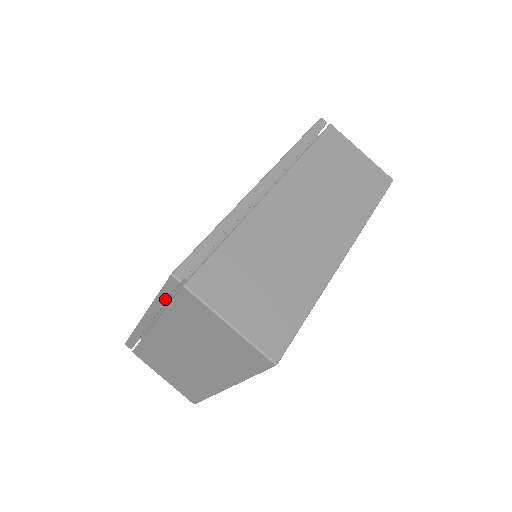
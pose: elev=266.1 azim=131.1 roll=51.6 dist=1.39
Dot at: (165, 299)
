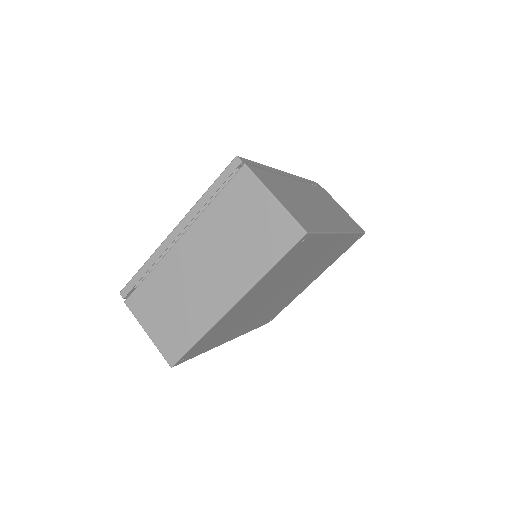
Dot at: (214, 191)
